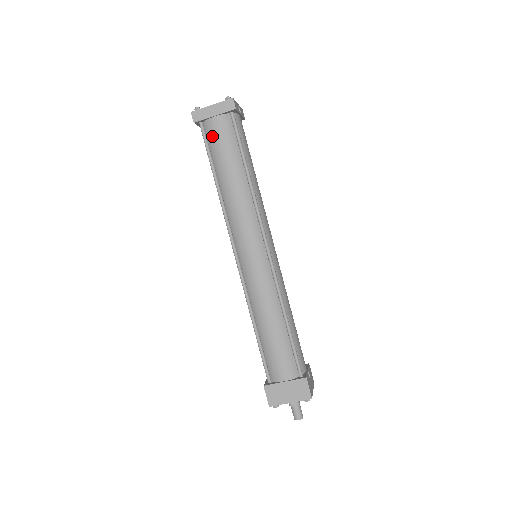
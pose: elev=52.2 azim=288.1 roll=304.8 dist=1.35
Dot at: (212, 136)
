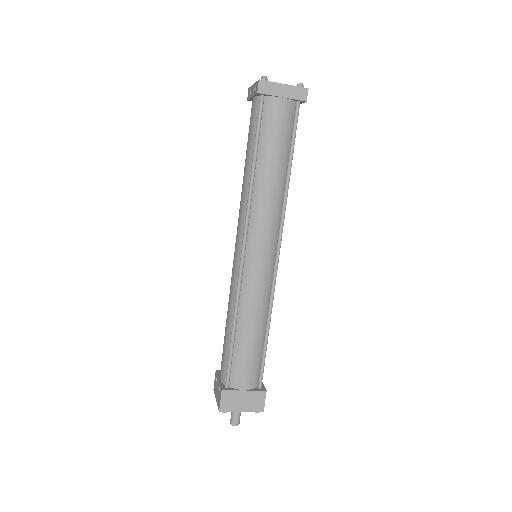
Dot at: (270, 117)
